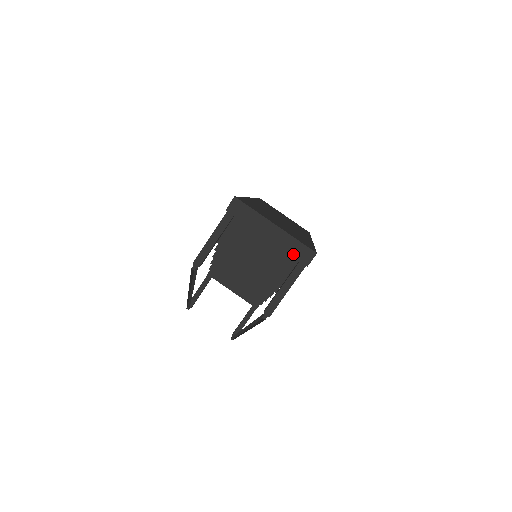
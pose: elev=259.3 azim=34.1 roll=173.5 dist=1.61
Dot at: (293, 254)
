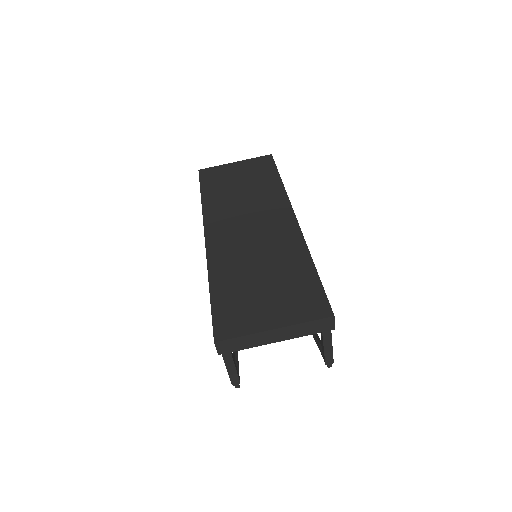
Dot at: (313, 332)
